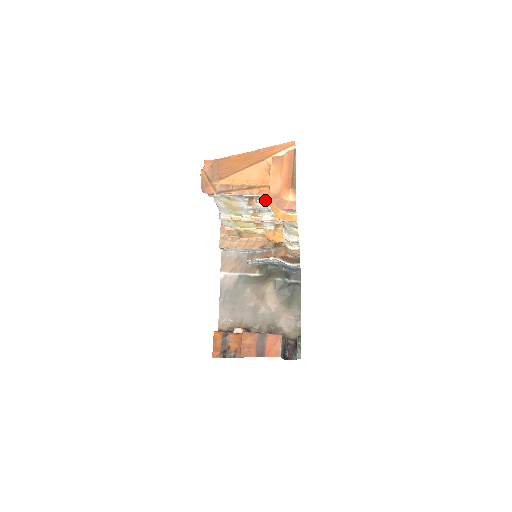
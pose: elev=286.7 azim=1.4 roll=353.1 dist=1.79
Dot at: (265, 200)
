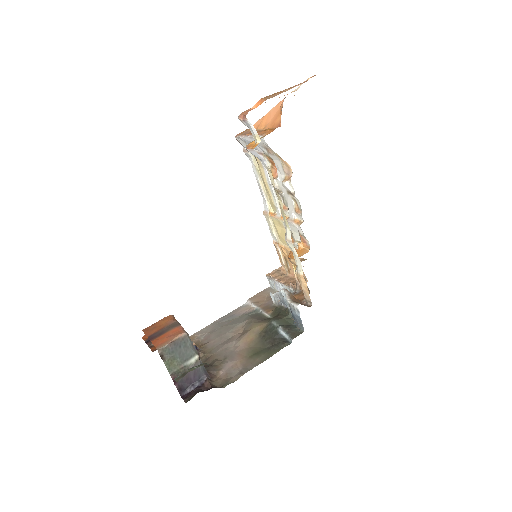
Dot at: (280, 166)
